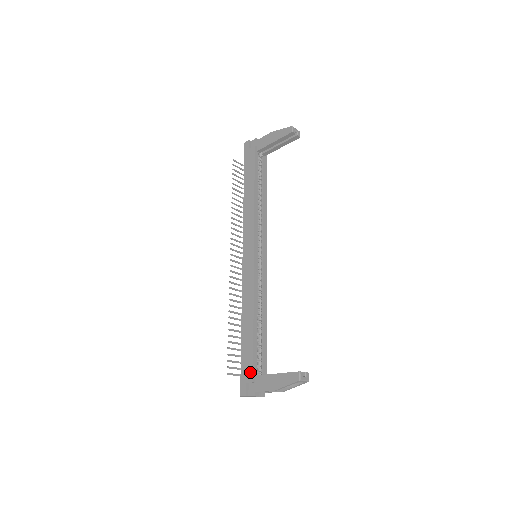
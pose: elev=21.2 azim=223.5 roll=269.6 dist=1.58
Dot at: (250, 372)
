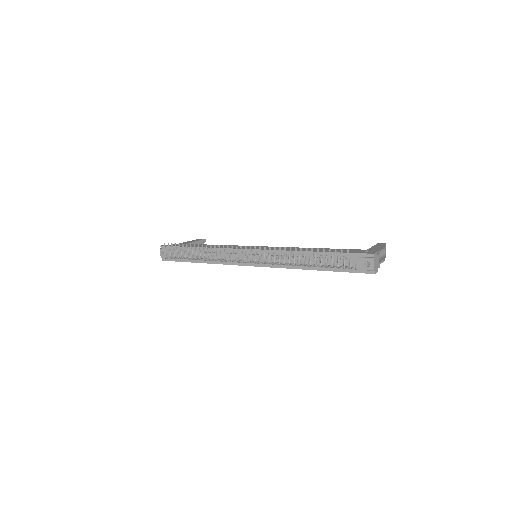
Dot at: (357, 250)
